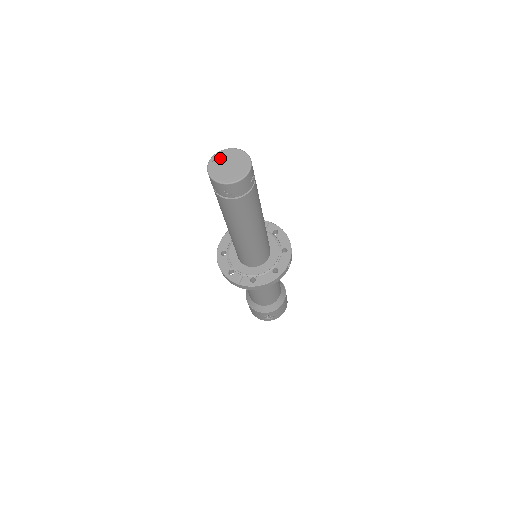
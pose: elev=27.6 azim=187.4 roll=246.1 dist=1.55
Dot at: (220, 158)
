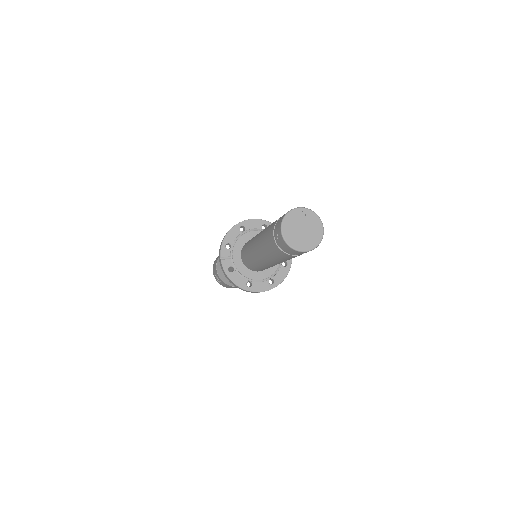
Dot at: (306, 216)
